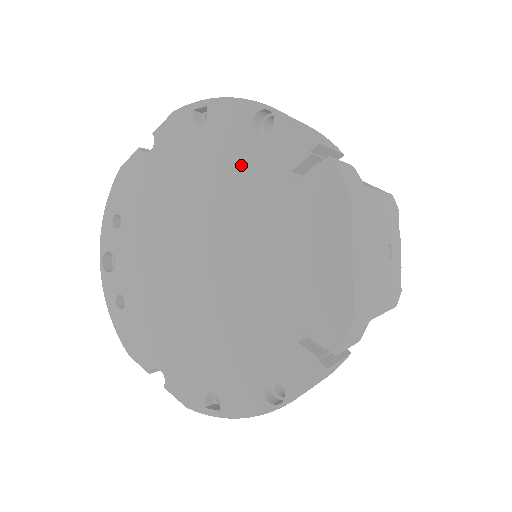
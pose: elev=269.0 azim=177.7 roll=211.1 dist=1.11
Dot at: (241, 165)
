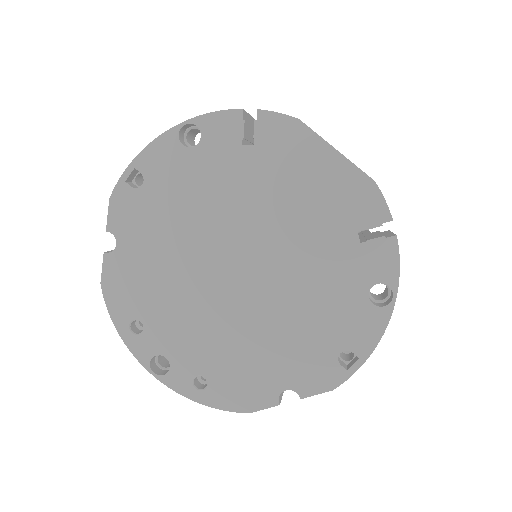
Dot at: (201, 178)
